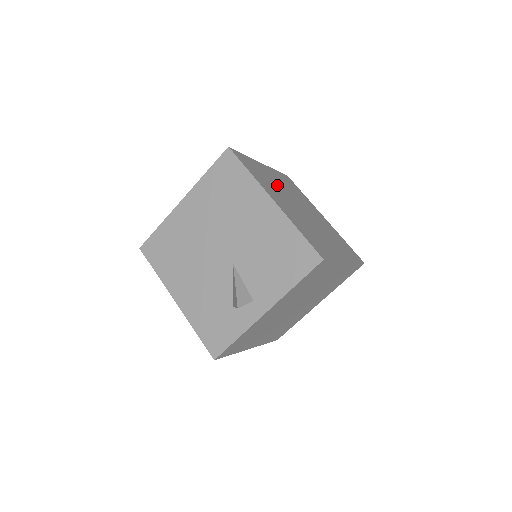
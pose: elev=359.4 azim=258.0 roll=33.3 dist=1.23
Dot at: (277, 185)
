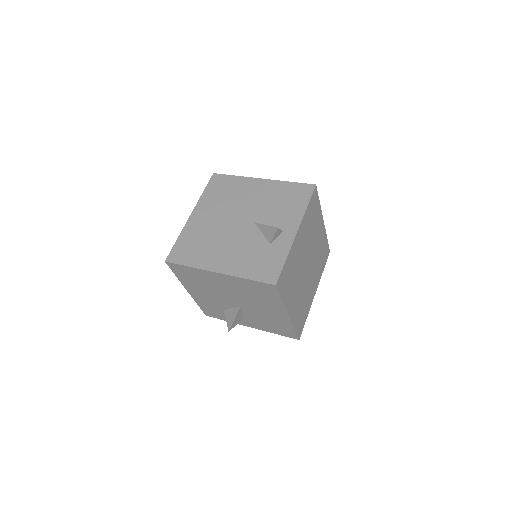
Dot at: occluded
